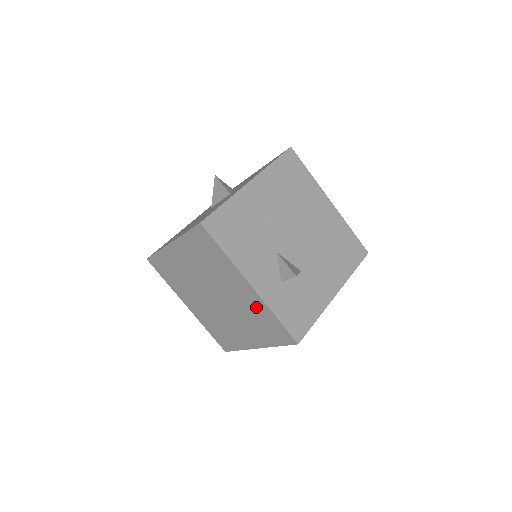
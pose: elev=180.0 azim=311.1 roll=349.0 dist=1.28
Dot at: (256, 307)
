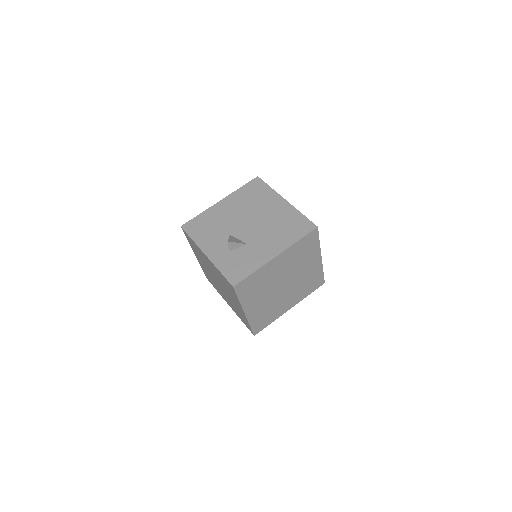
Dot at: (217, 271)
